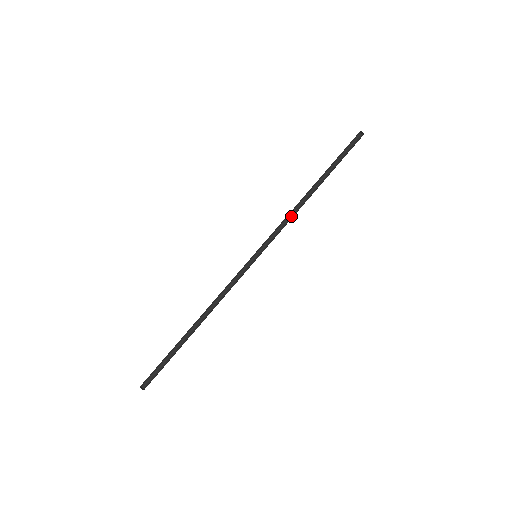
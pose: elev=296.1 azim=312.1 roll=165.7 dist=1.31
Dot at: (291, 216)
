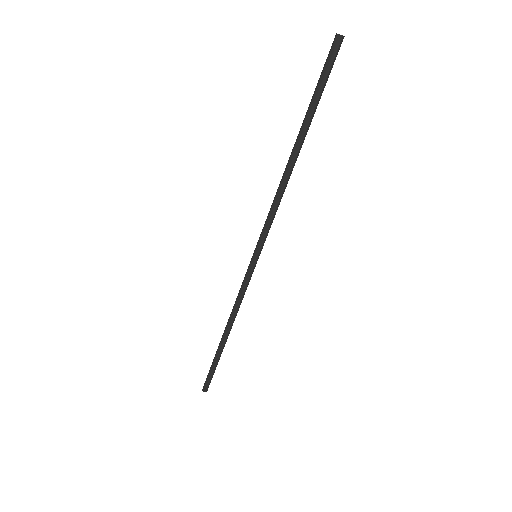
Dot at: (280, 197)
